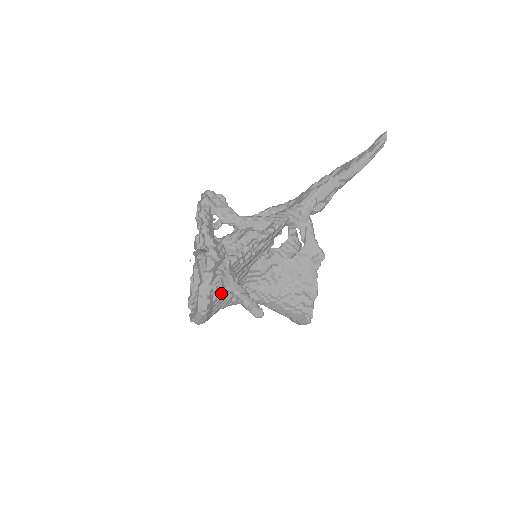
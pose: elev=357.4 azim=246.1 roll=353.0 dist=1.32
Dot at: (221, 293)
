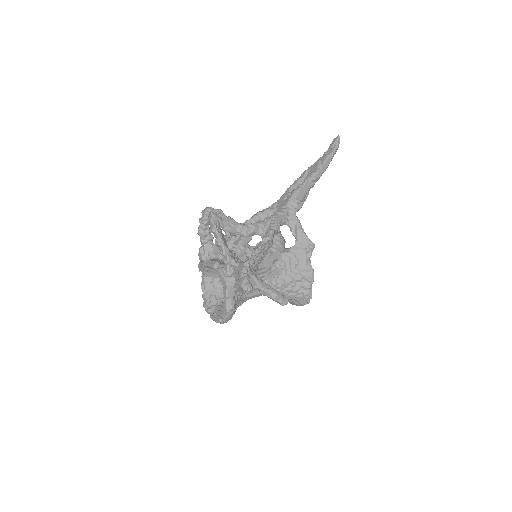
Dot at: (251, 292)
